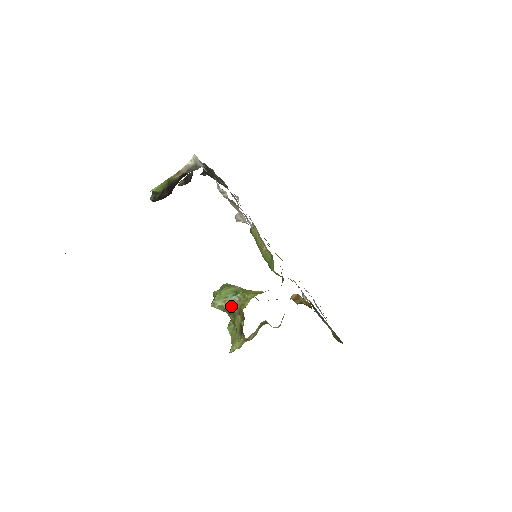
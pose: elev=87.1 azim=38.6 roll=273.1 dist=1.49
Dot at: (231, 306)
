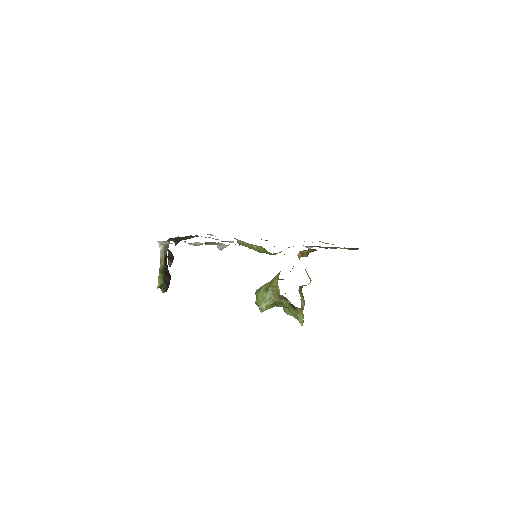
Dot at: (272, 300)
